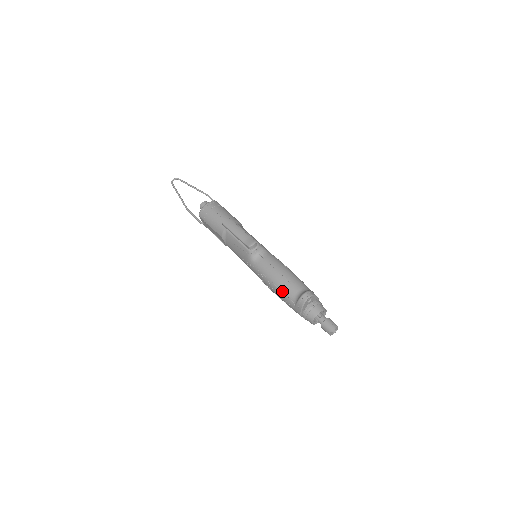
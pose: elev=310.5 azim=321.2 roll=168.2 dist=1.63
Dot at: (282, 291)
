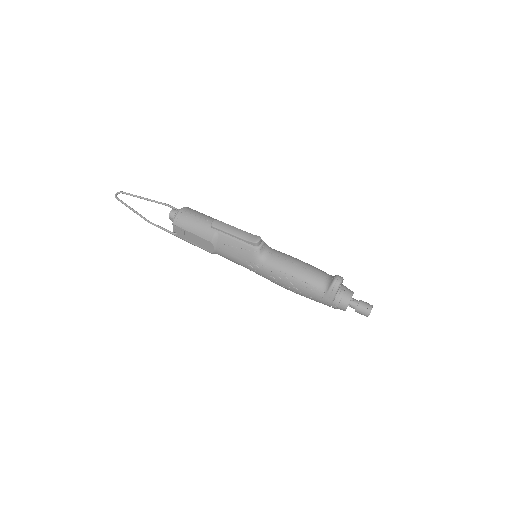
Dot at: (306, 282)
